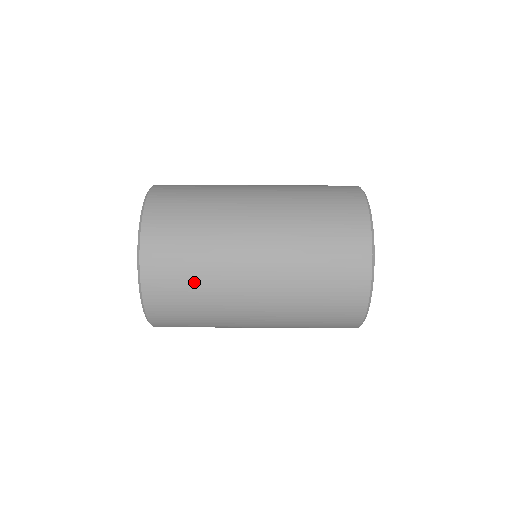
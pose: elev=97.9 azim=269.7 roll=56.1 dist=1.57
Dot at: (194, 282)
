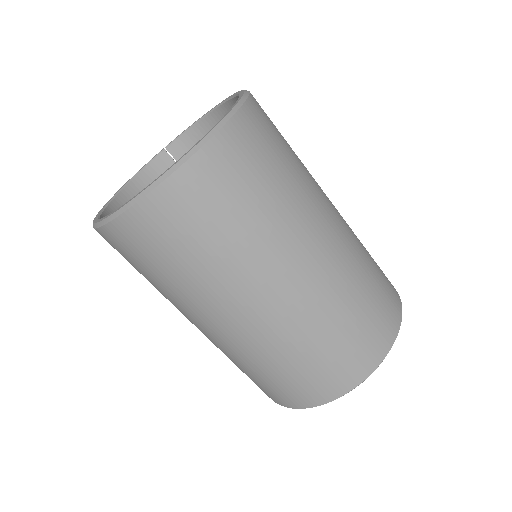
Dot at: (240, 220)
